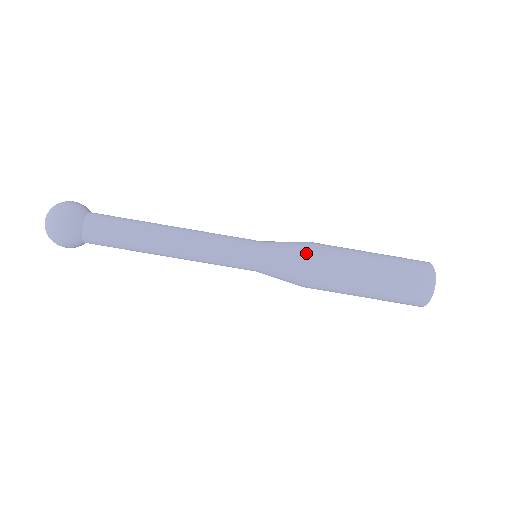
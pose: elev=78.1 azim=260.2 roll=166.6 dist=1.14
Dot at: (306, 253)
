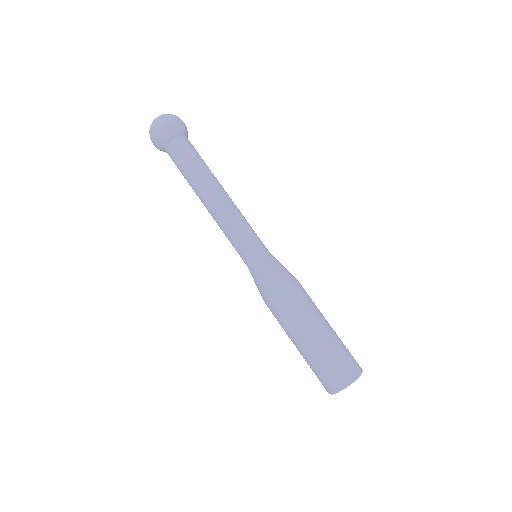
Dot at: (294, 277)
